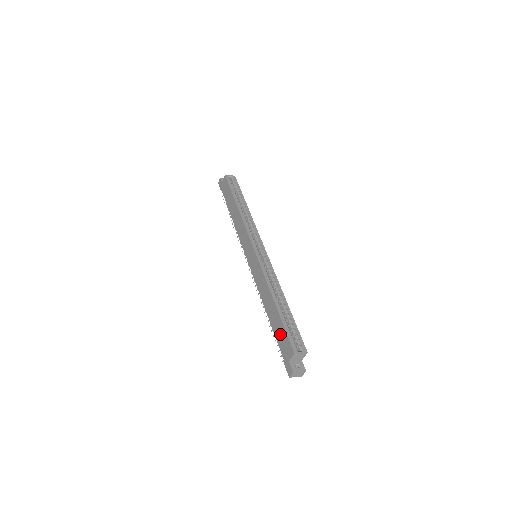
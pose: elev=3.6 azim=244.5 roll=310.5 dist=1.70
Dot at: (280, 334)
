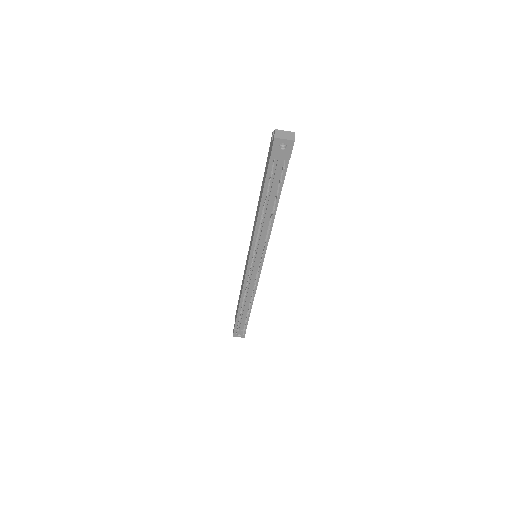
Dot at: (265, 170)
